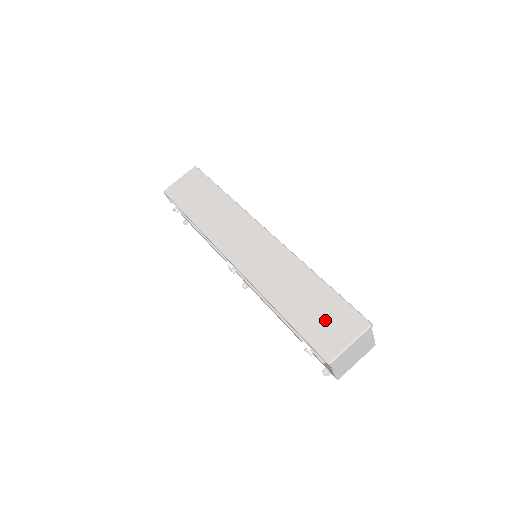
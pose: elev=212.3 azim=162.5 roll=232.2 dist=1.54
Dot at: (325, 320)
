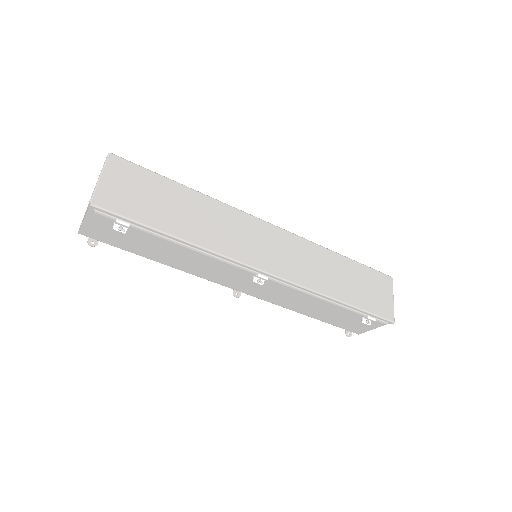
Dot at: (370, 290)
